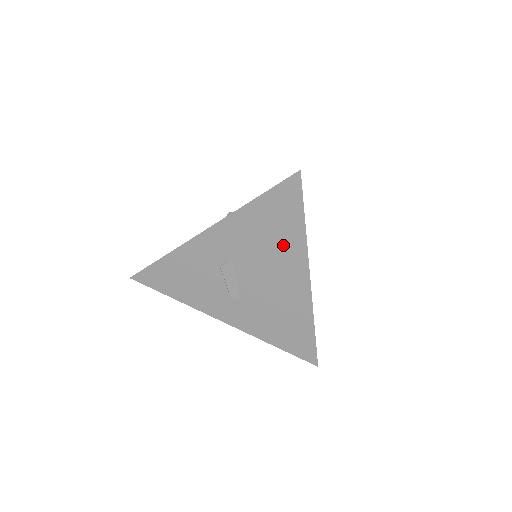
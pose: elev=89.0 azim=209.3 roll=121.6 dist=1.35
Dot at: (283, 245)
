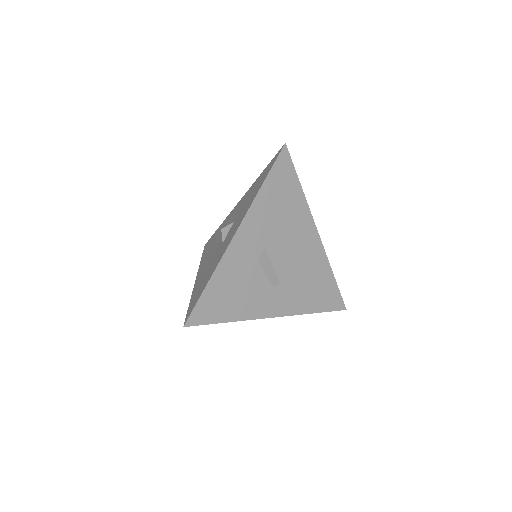
Dot at: (293, 211)
